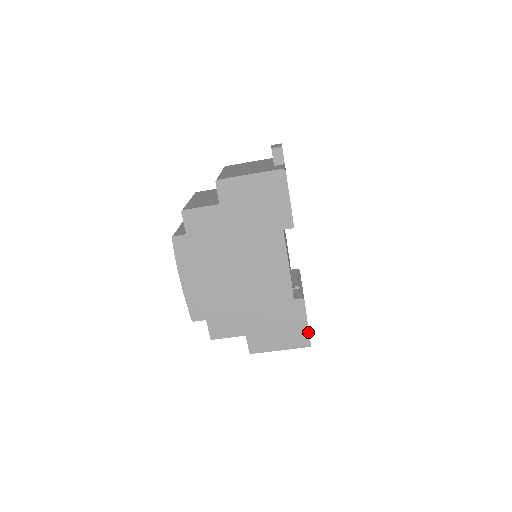
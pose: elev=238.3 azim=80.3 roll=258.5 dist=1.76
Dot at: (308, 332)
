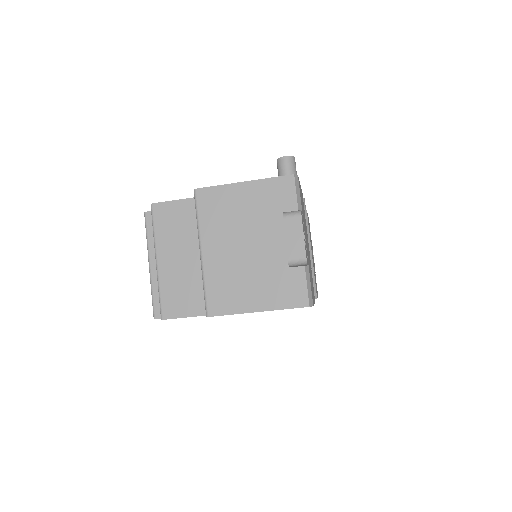
Dot at: occluded
